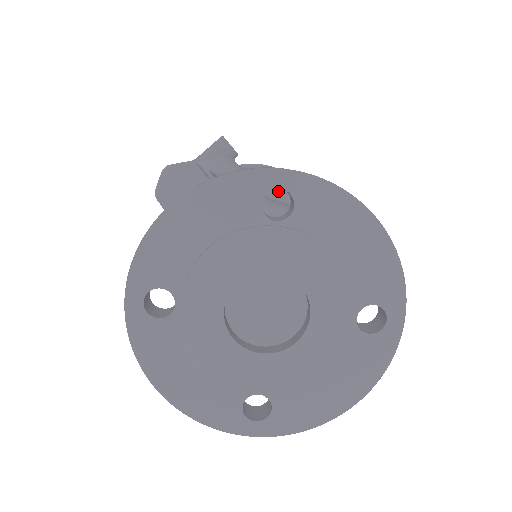
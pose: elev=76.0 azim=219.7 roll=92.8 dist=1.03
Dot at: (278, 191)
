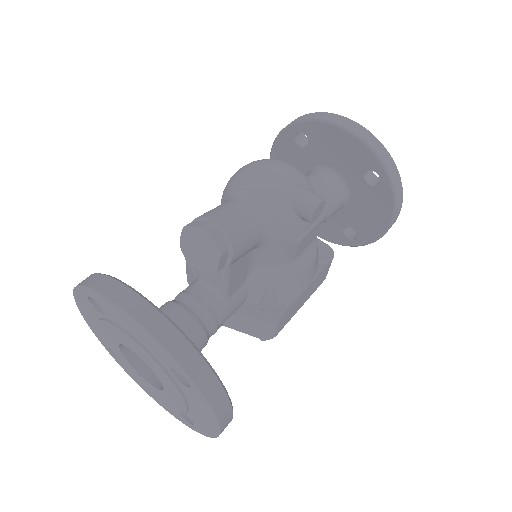
Dot at: (375, 200)
